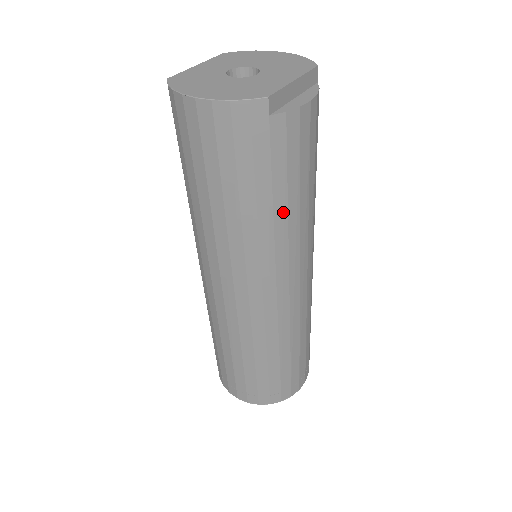
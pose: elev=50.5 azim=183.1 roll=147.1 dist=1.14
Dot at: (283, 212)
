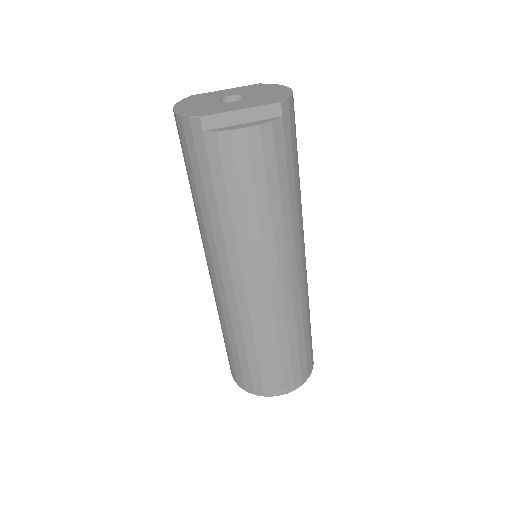
Dot at: (227, 214)
